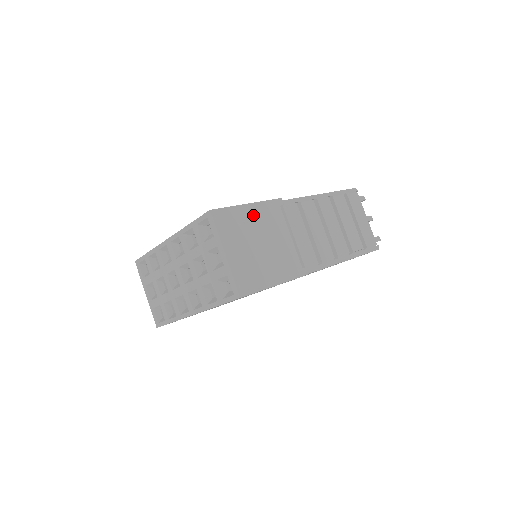
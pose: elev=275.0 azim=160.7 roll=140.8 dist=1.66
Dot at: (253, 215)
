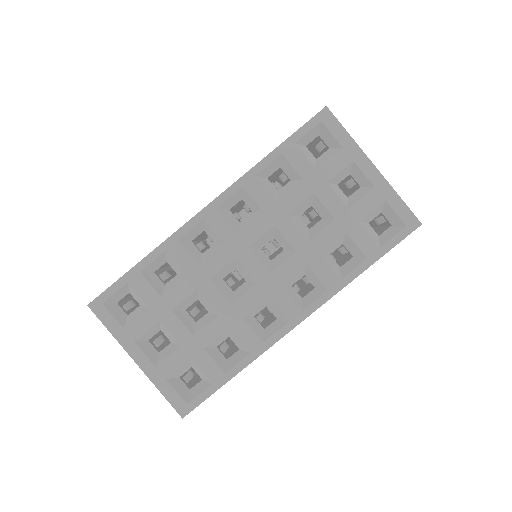
Dot at: occluded
